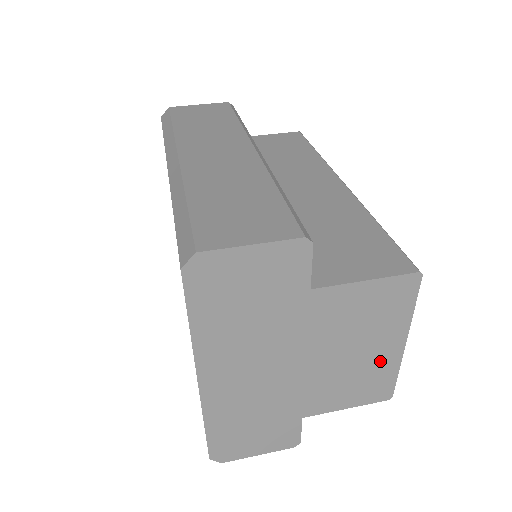
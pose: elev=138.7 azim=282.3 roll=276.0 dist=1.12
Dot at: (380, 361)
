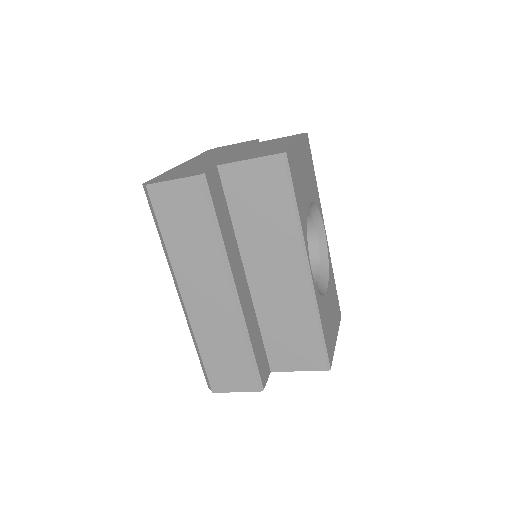
Dot at: occluded
